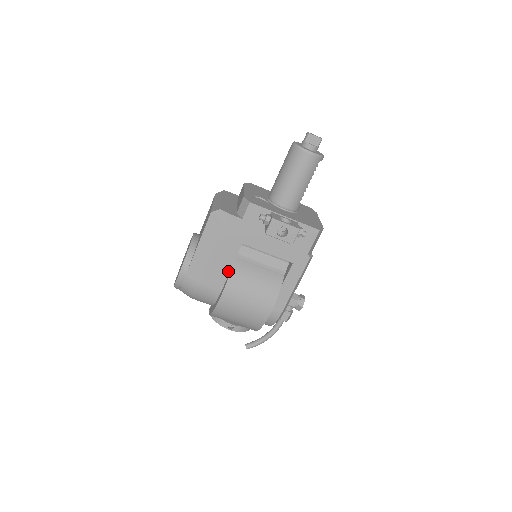
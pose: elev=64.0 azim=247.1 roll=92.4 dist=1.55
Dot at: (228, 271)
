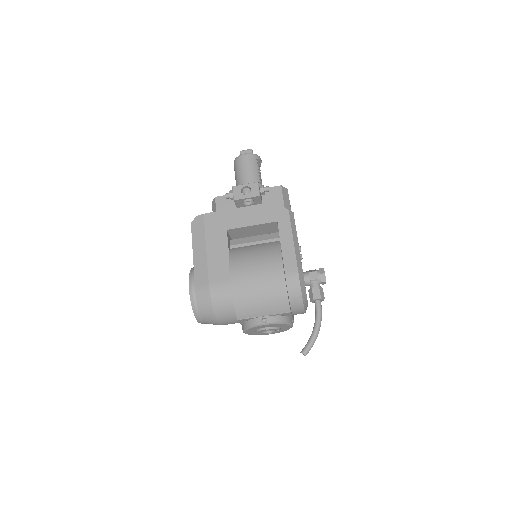
Dot at: (228, 259)
